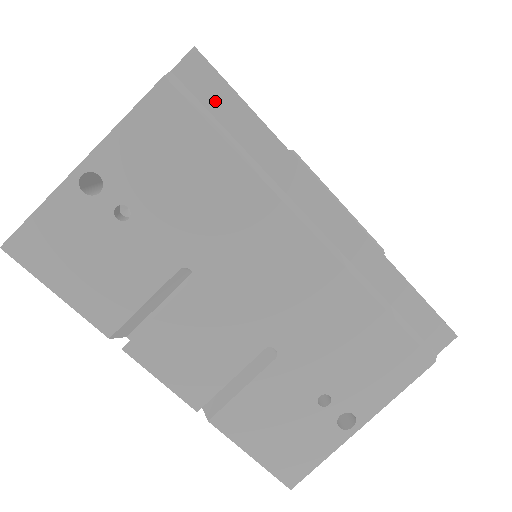
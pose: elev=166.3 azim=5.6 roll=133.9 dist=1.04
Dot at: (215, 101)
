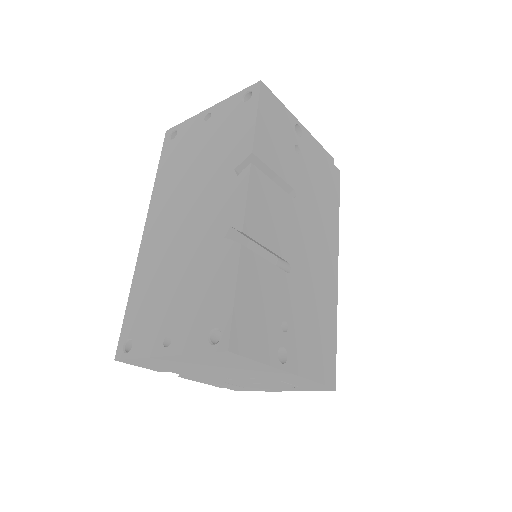
Dot at: (335, 186)
